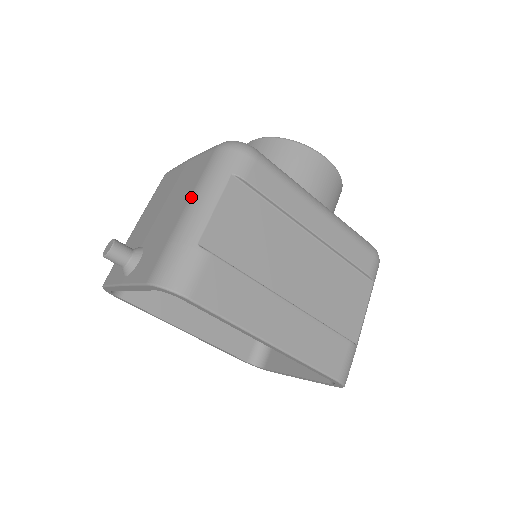
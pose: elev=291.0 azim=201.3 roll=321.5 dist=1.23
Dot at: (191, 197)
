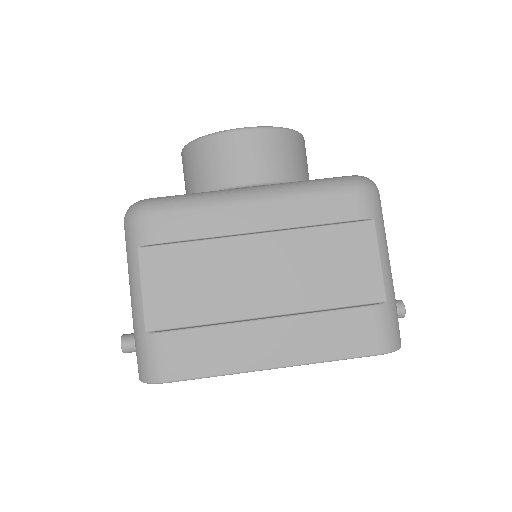
Dot at: (129, 284)
